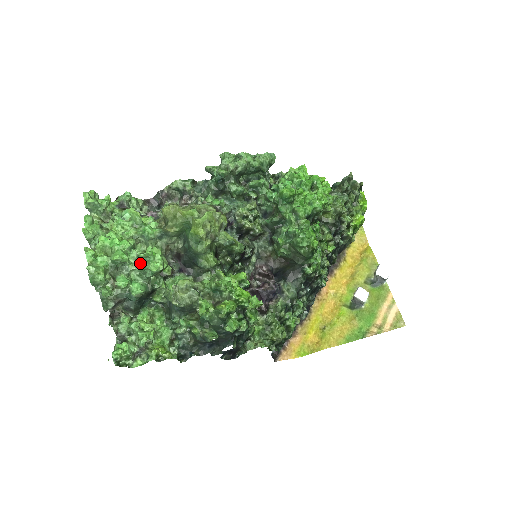
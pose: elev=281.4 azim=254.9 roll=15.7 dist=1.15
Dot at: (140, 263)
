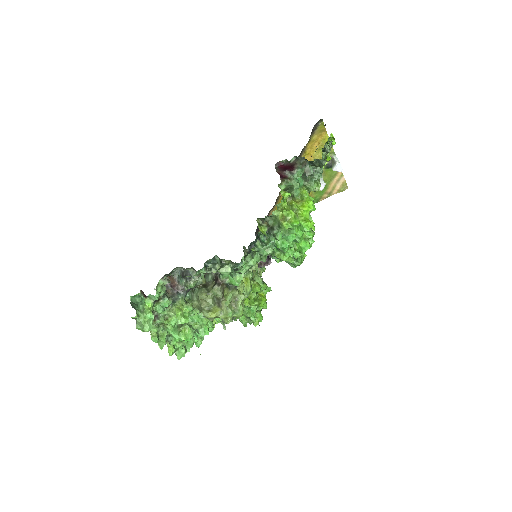
Dot at: occluded
